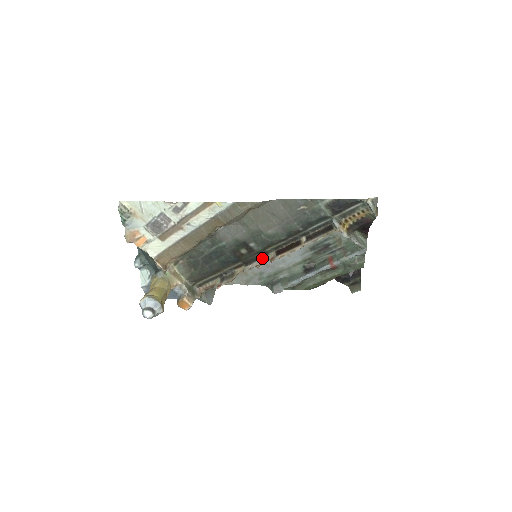
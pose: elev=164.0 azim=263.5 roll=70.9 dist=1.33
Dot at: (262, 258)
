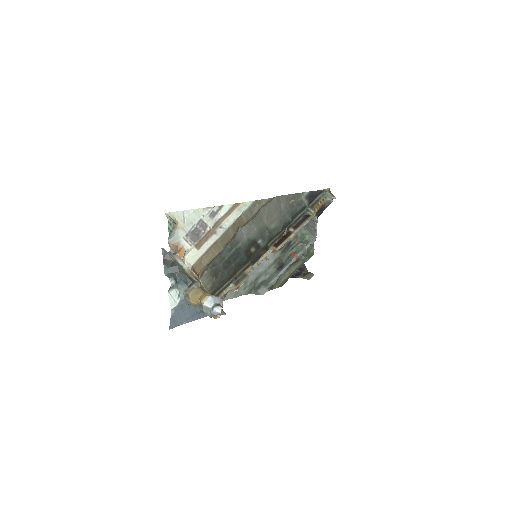
Dot at: (264, 254)
